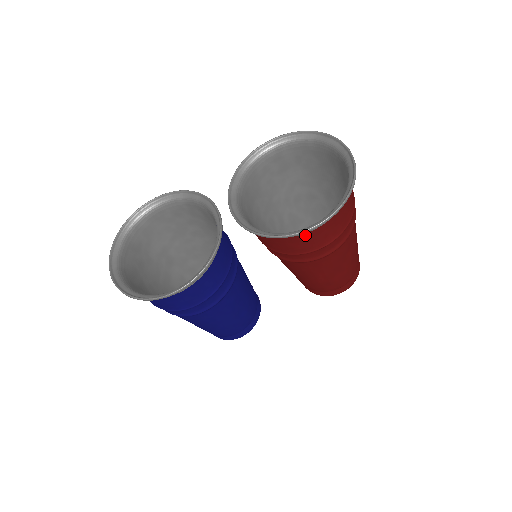
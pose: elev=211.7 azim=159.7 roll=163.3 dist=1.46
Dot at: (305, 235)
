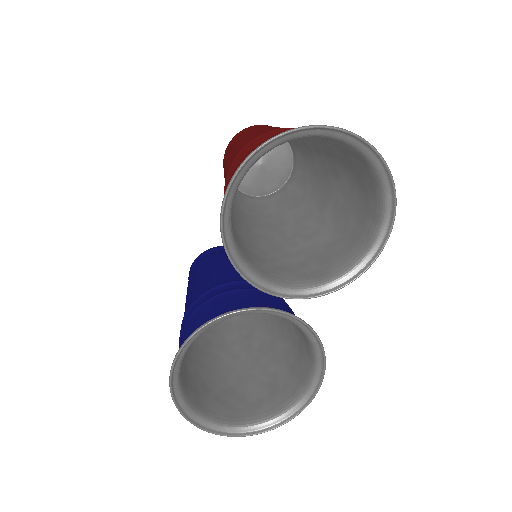
Dot at: (365, 239)
